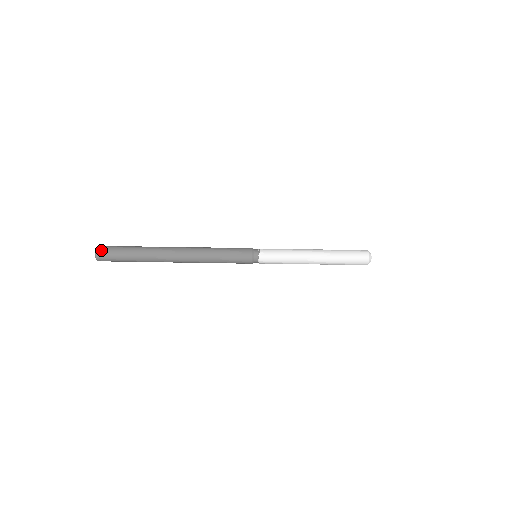
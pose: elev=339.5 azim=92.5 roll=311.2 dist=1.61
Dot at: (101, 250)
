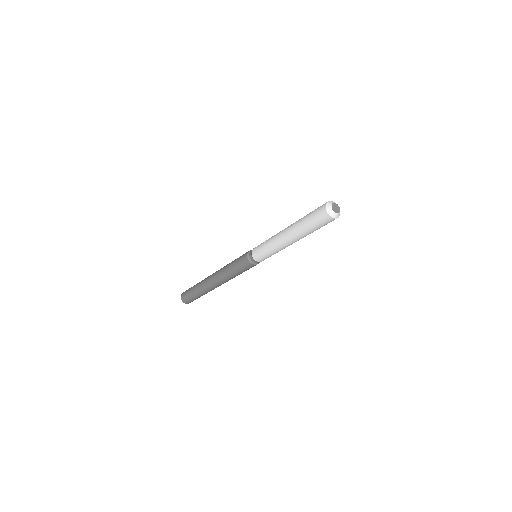
Dot at: occluded
